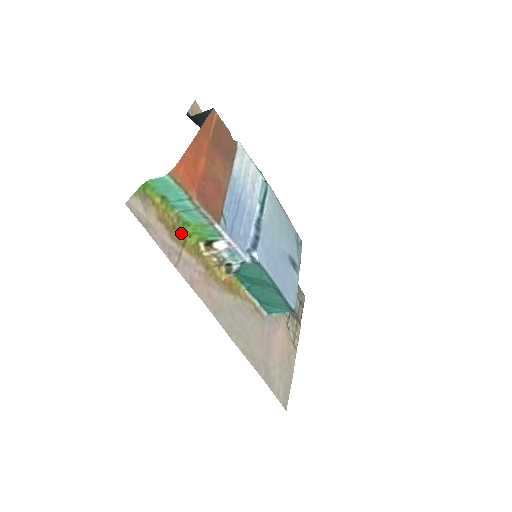
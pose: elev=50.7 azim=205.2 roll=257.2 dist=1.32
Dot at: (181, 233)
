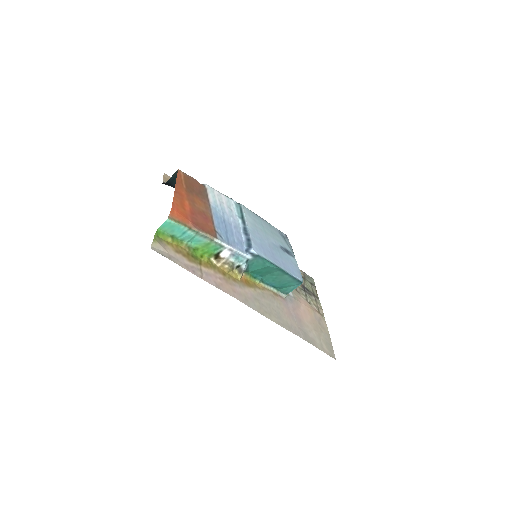
Dot at: (195, 257)
